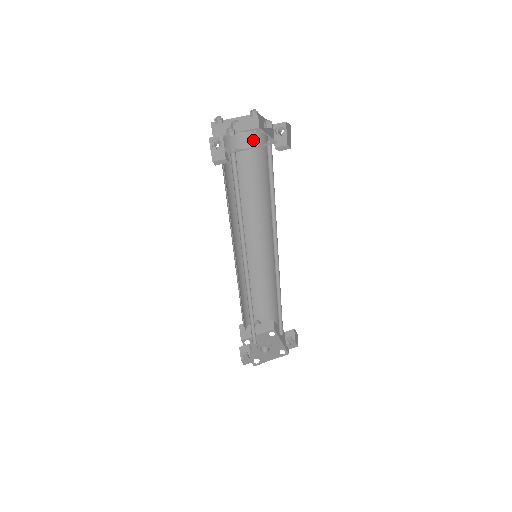
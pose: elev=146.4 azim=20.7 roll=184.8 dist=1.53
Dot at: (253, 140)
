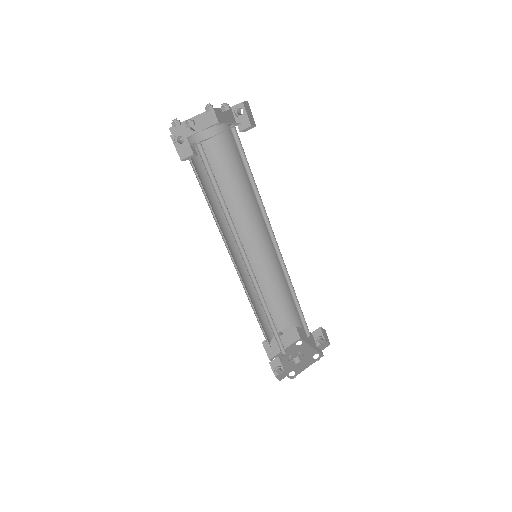
Dot at: (216, 135)
